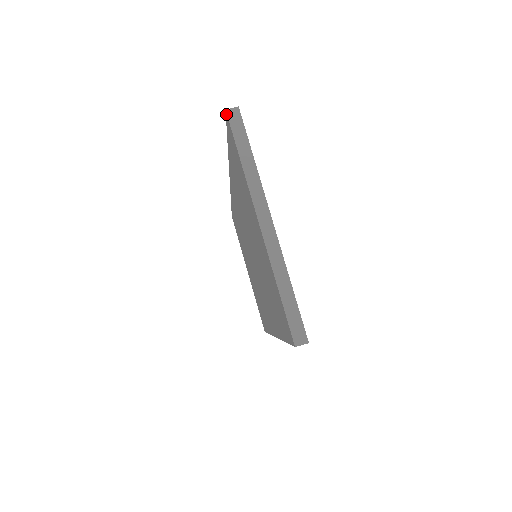
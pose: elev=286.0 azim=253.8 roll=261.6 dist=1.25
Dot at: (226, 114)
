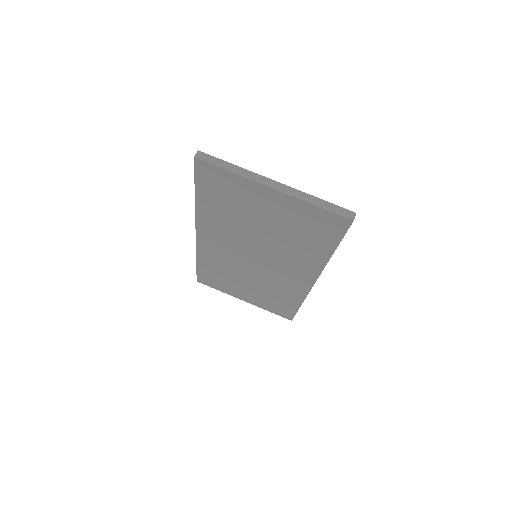
Dot at: (195, 160)
